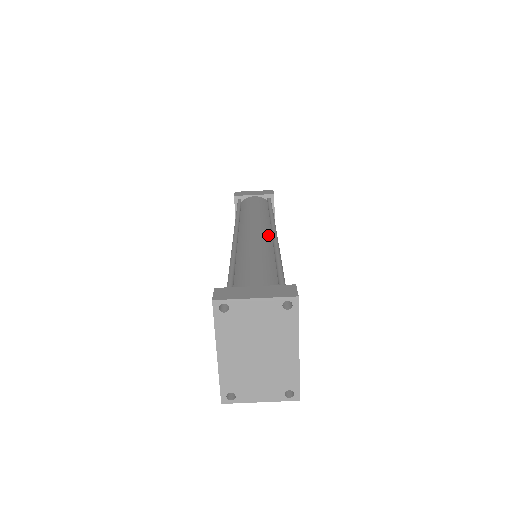
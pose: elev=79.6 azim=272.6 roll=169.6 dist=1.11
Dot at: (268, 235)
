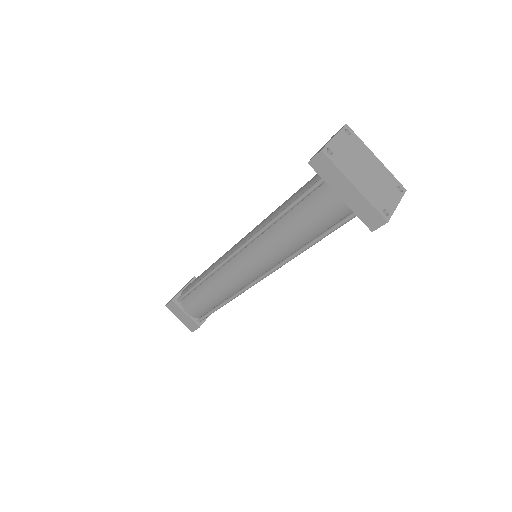
Dot at: occluded
